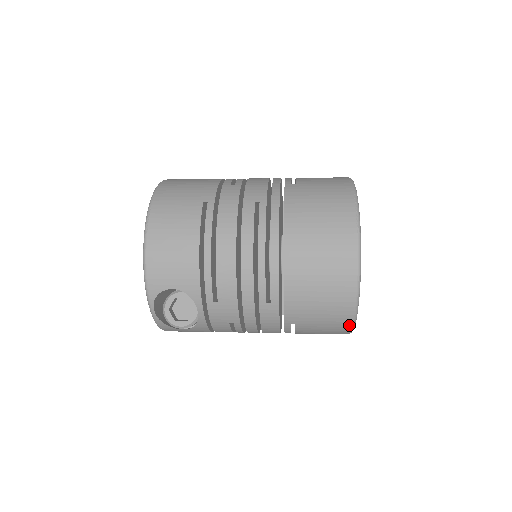
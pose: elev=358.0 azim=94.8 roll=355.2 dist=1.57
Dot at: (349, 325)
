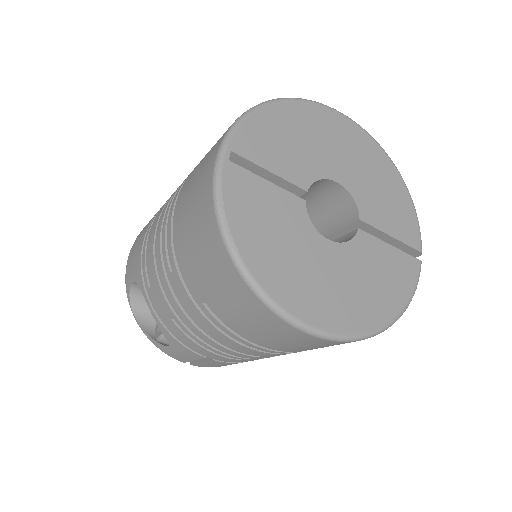
Dot at: (245, 286)
